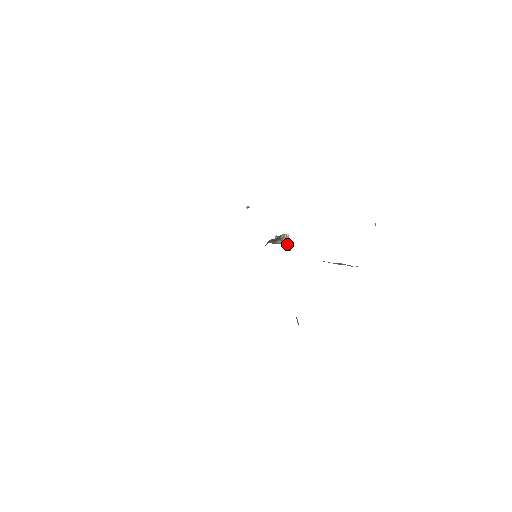
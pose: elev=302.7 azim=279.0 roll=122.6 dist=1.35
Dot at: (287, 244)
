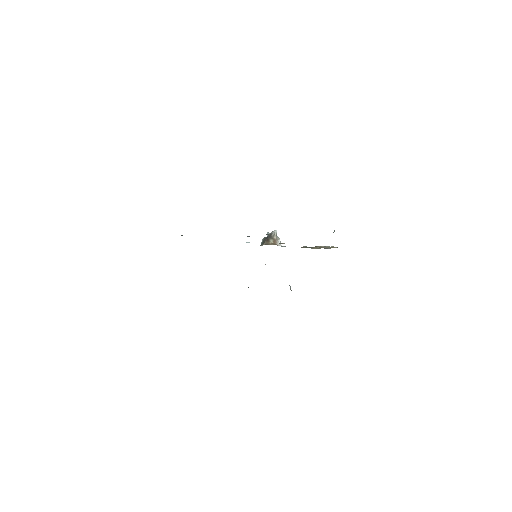
Dot at: (277, 240)
